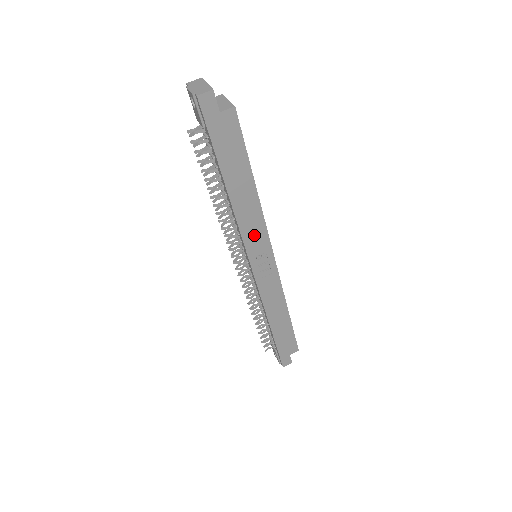
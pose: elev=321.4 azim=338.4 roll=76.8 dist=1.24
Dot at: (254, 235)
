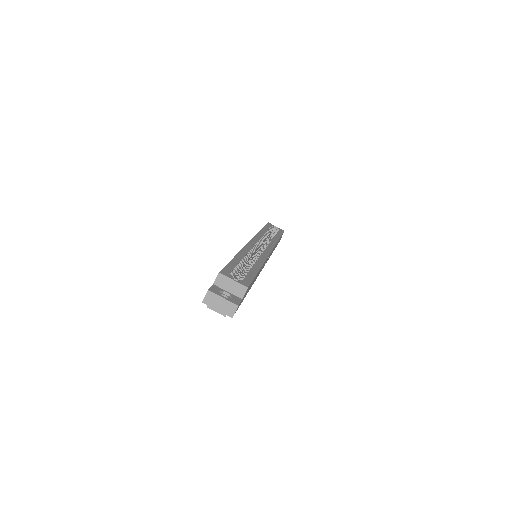
Dot at: occluded
